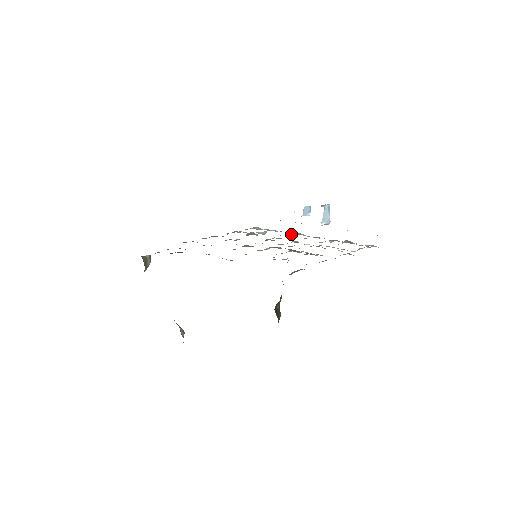
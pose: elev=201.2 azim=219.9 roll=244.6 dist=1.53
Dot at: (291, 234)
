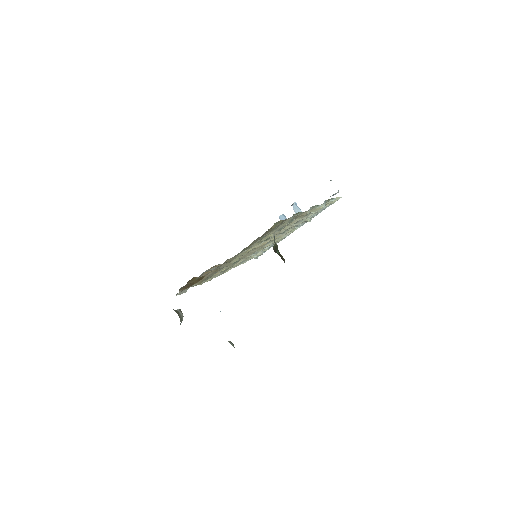
Dot at: occluded
